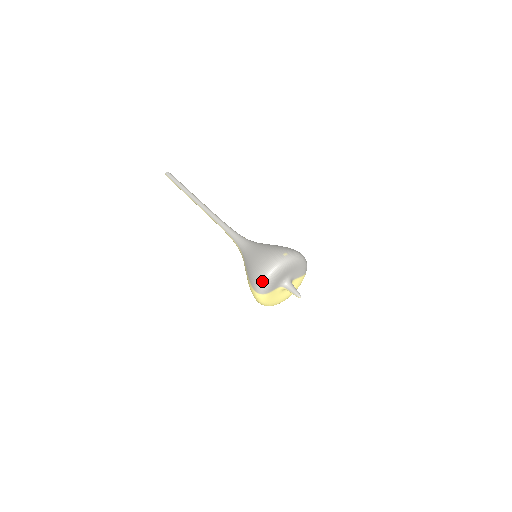
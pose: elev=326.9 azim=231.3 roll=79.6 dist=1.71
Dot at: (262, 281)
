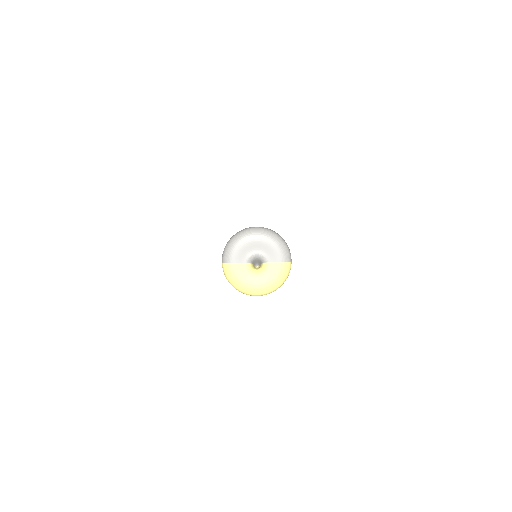
Dot at: (225, 247)
